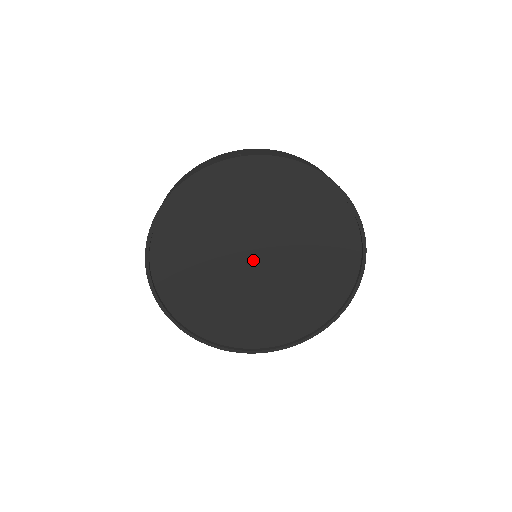
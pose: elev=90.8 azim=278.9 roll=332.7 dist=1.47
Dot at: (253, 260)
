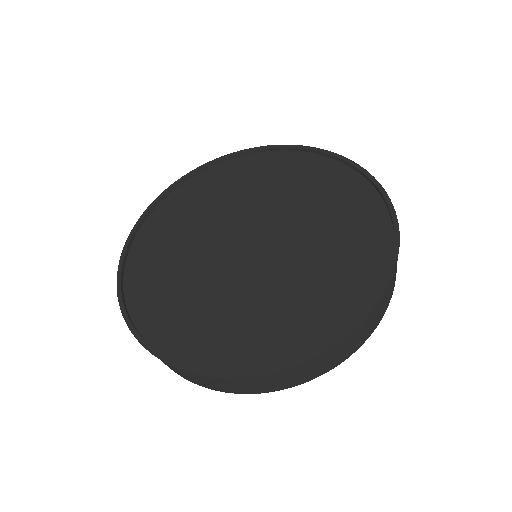
Dot at: (251, 238)
